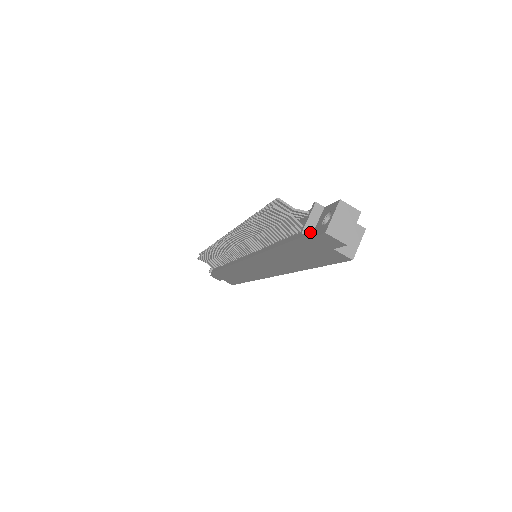
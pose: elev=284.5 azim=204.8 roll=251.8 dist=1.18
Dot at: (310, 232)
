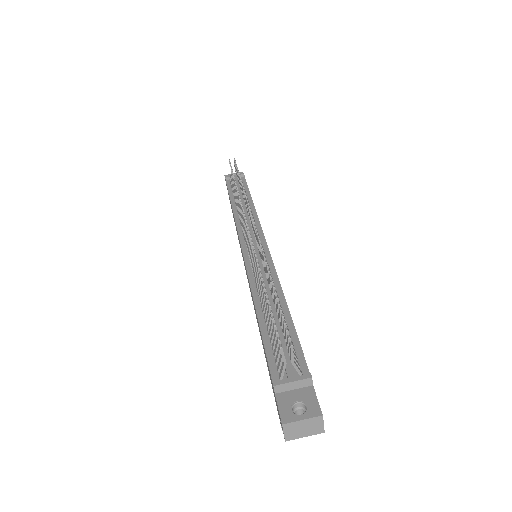
Dot at: (280, 390)
